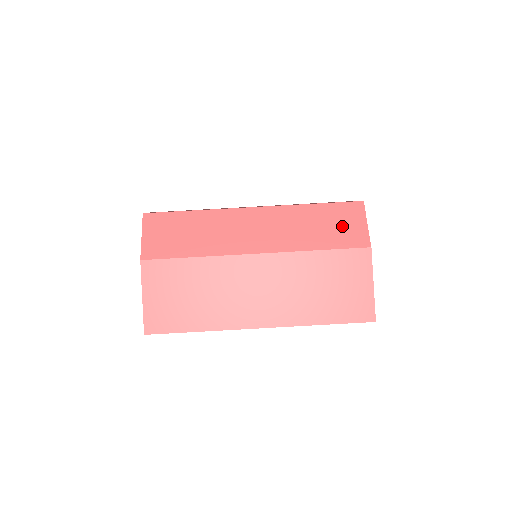
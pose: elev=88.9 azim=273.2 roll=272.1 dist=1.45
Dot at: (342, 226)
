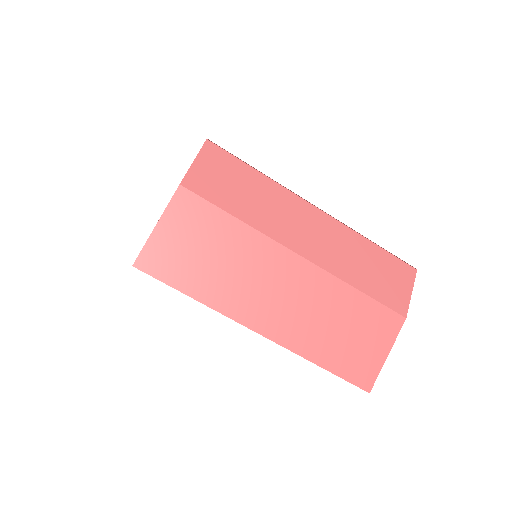
Dot at: (390, 281)
